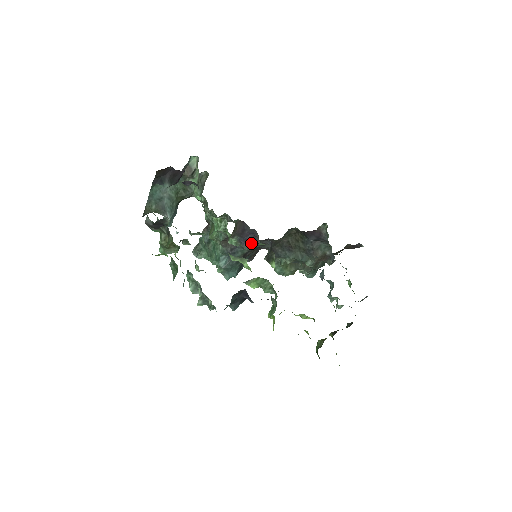
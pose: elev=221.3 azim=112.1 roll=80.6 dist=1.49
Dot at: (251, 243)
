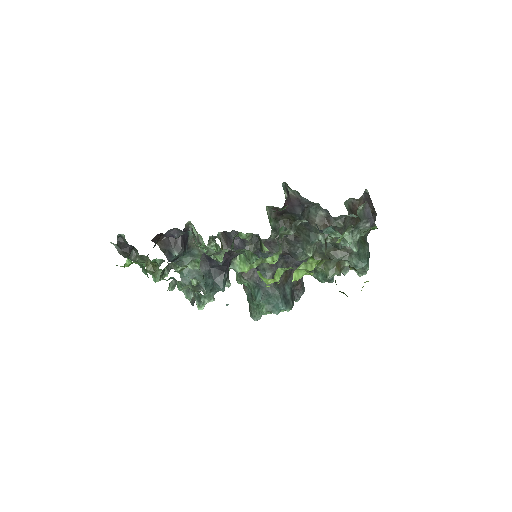
Dot at: (245, 248)
